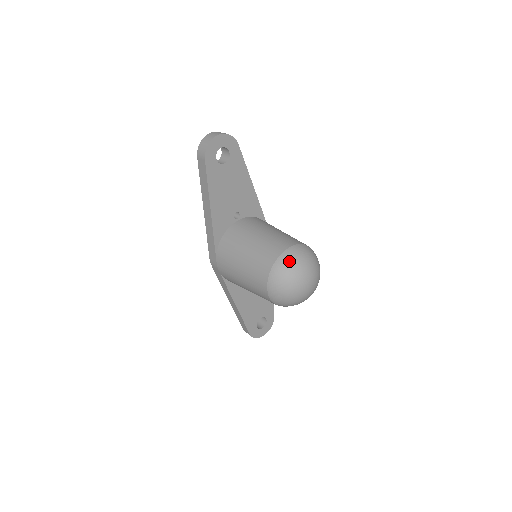
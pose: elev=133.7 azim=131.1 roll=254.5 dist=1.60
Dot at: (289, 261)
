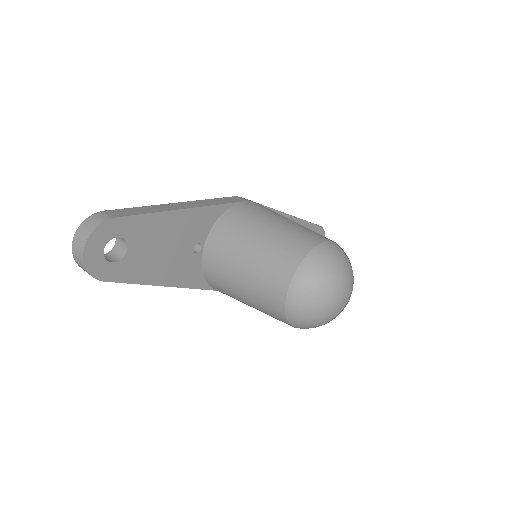
Dot at: (301, 307)
